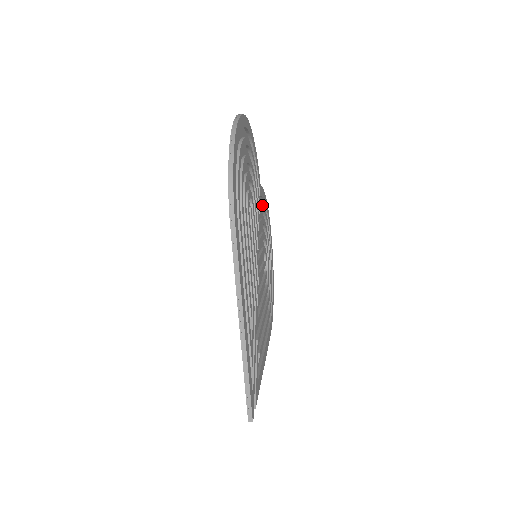
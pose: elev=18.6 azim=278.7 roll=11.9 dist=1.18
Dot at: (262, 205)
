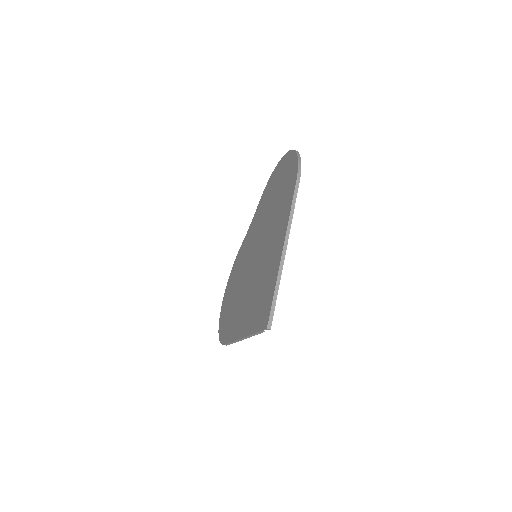
Dot at: occluded
